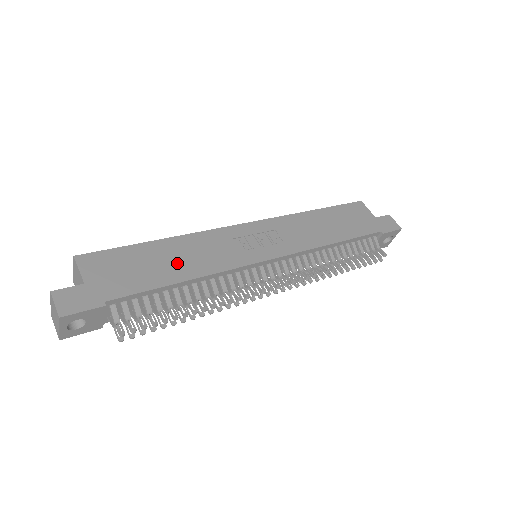
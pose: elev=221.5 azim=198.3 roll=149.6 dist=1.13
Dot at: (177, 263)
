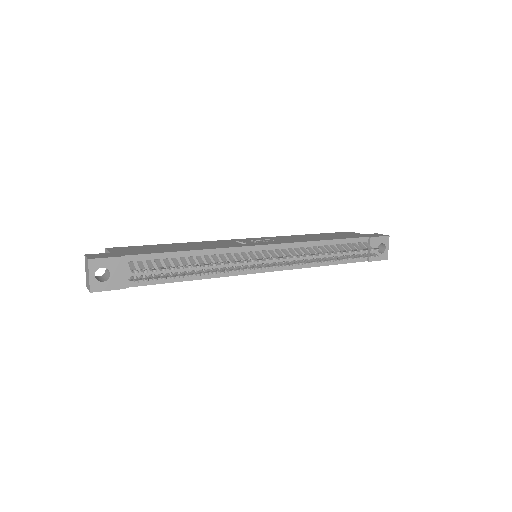
Dot at: (184, 247)
